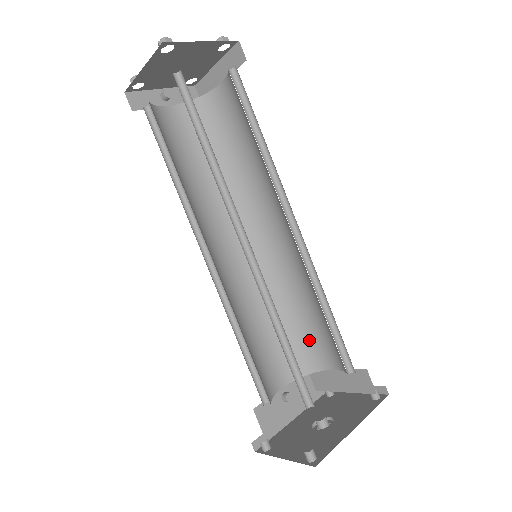
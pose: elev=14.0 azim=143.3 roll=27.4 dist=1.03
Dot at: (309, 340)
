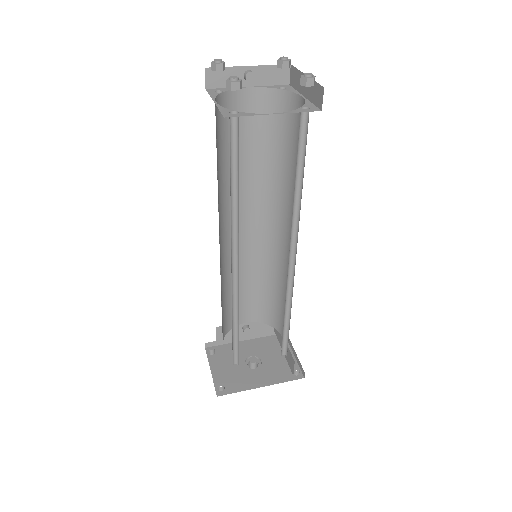
Dot at: (278, 311)
